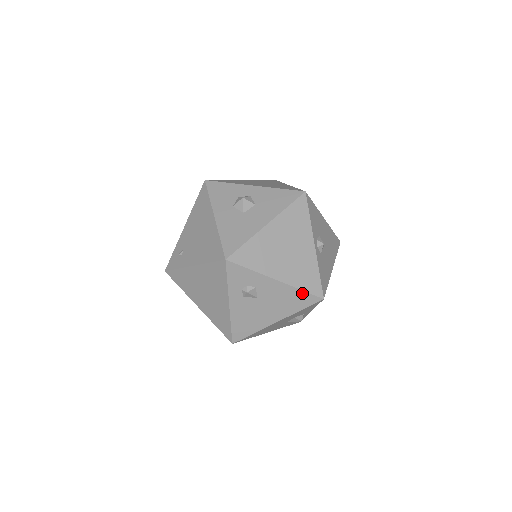
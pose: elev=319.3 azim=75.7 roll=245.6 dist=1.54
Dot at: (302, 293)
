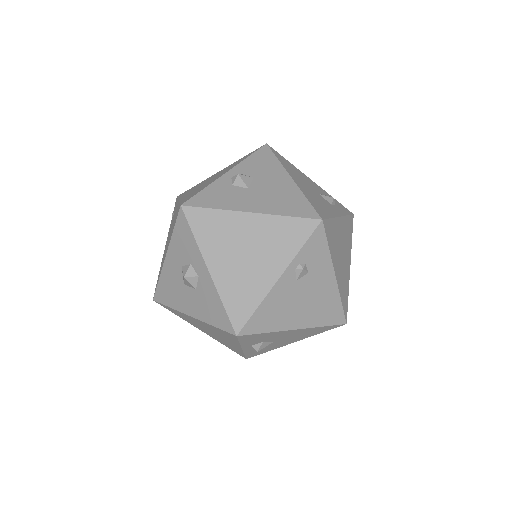
Dot at: occluded
